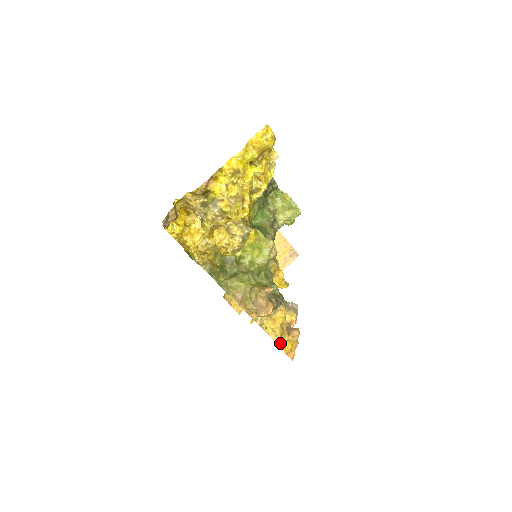
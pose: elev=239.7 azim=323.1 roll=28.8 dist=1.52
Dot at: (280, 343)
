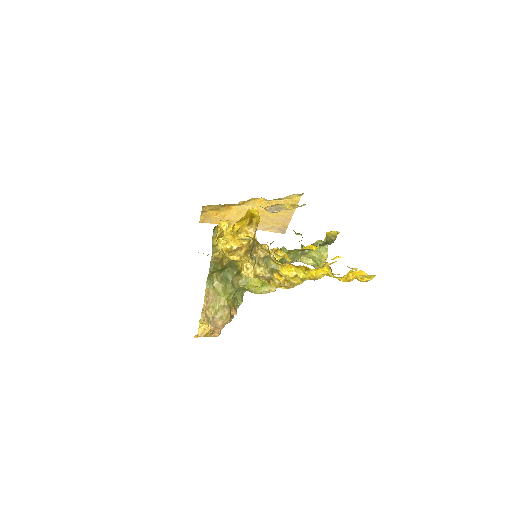
Dot at: occluded
